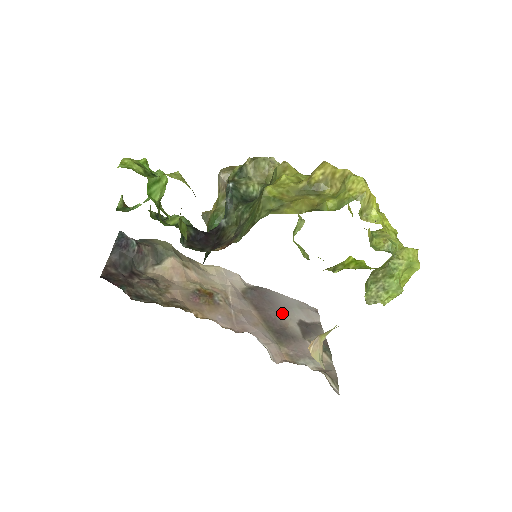
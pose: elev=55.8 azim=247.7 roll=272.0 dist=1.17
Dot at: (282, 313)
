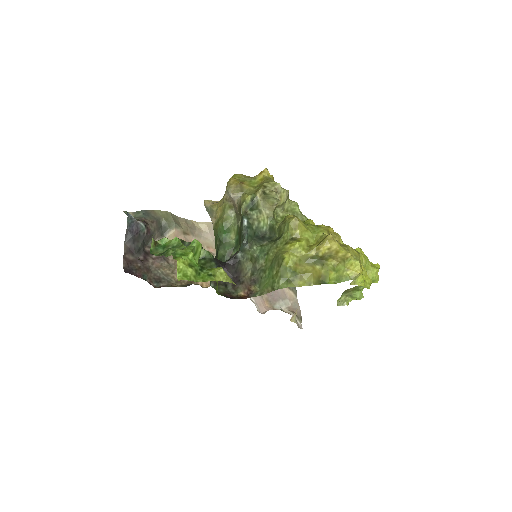
Dot at: occluded
